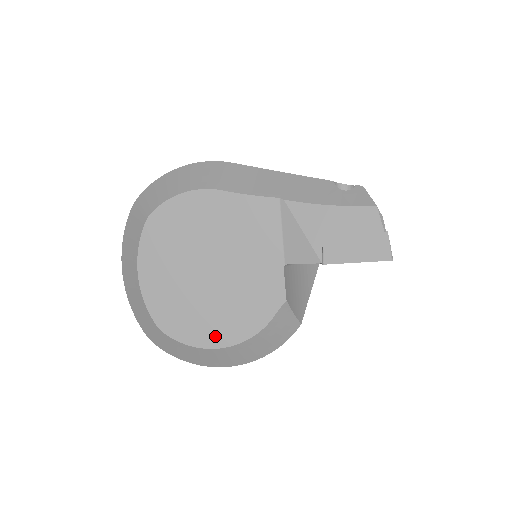
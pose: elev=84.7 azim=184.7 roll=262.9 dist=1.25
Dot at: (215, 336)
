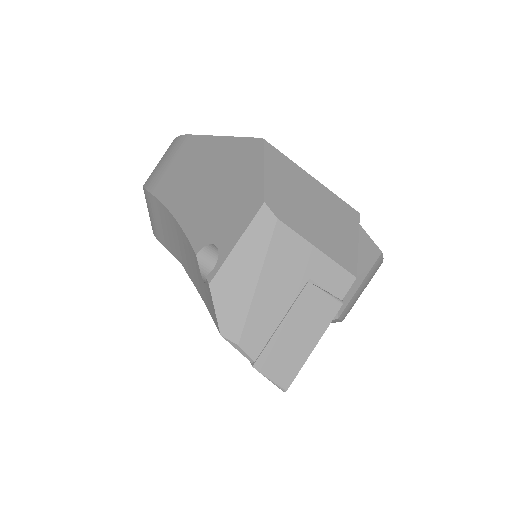
Dot at: occluded
